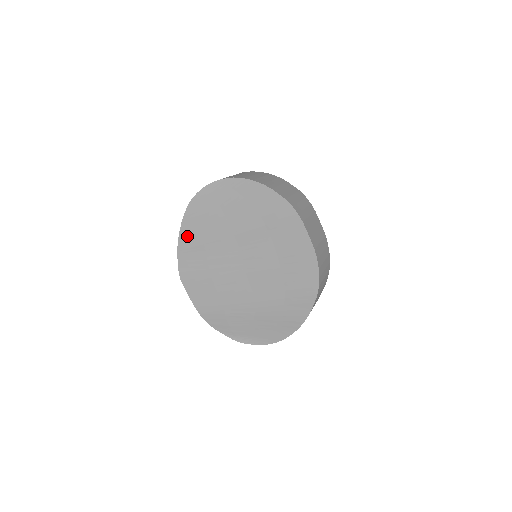
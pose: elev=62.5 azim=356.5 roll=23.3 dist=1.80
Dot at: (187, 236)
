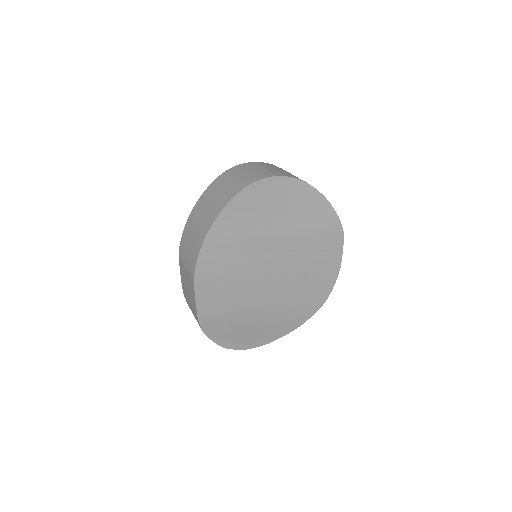
Dot at: (222, 228)
